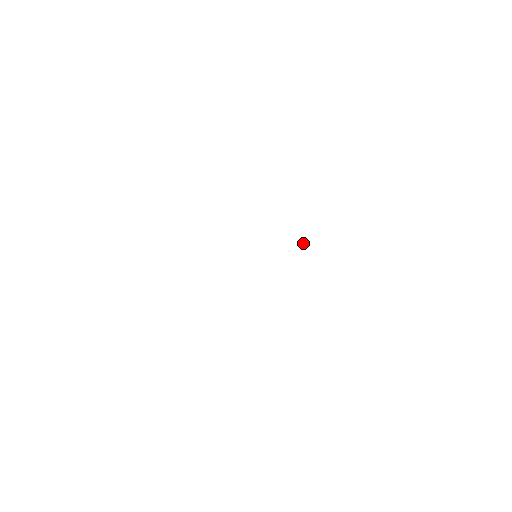
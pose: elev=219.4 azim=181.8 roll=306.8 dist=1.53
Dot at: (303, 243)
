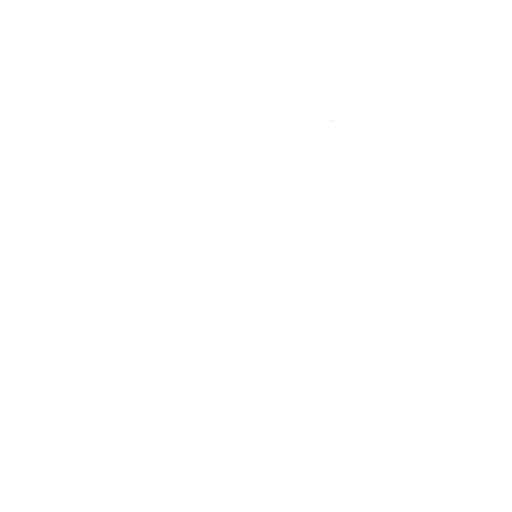
Dot at: occluded
